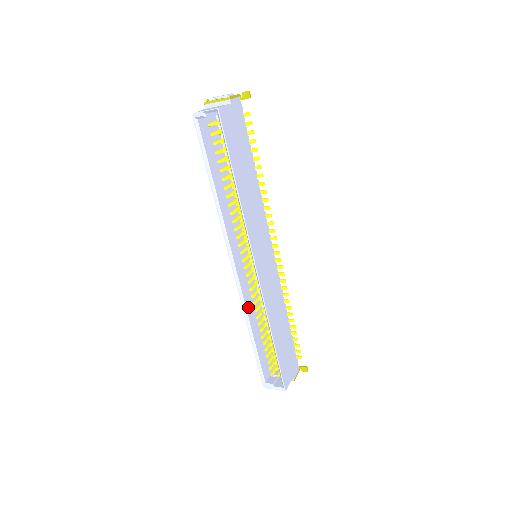
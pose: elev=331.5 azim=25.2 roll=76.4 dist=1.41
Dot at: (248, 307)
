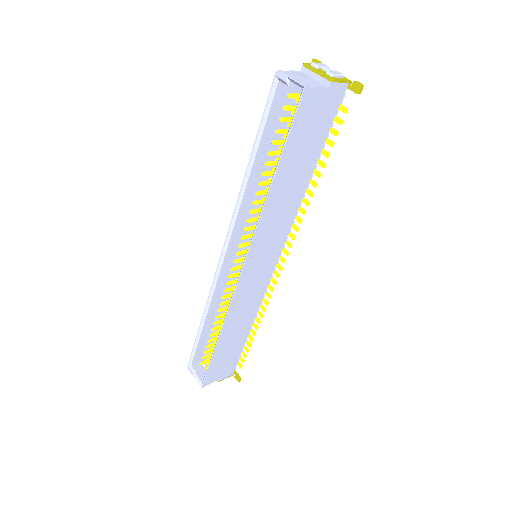
Dot at: (216, 296)
